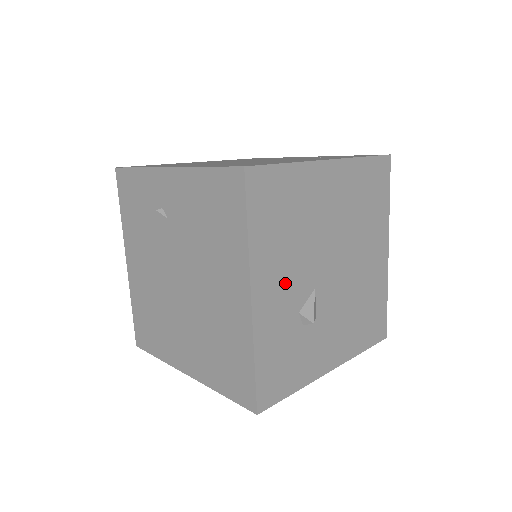
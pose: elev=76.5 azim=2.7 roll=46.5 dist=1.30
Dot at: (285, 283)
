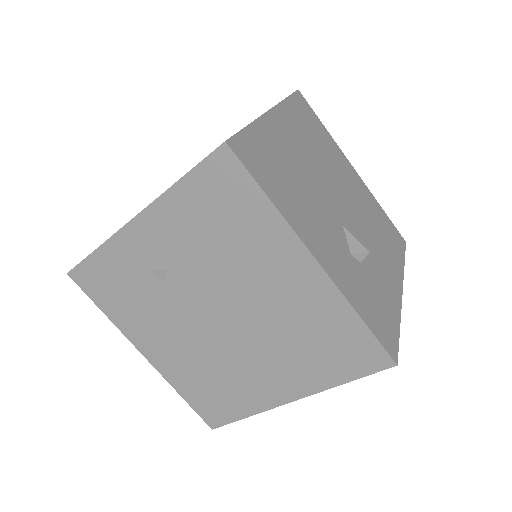
Dot at: (324, 233)
